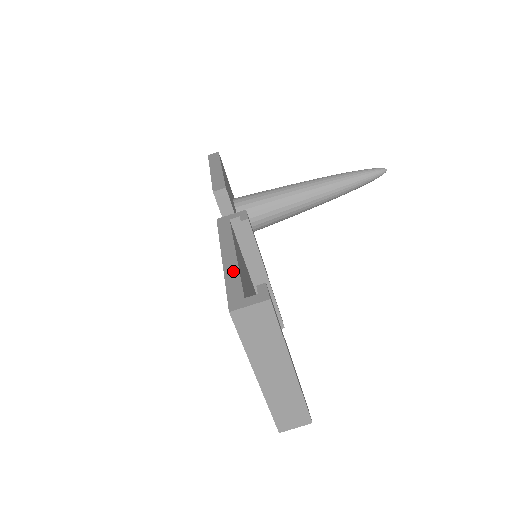
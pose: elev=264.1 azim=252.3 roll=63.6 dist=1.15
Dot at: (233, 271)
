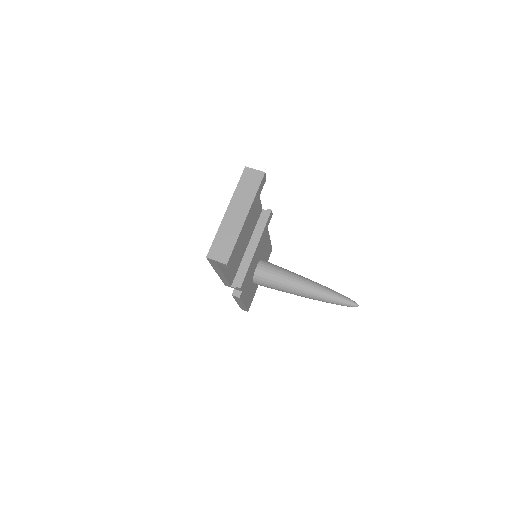
Dot at: occluded
